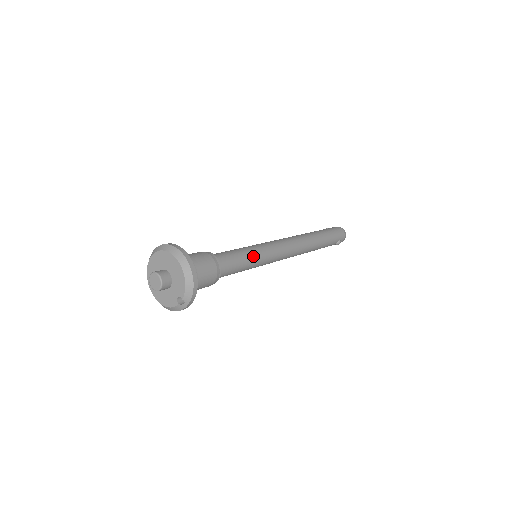
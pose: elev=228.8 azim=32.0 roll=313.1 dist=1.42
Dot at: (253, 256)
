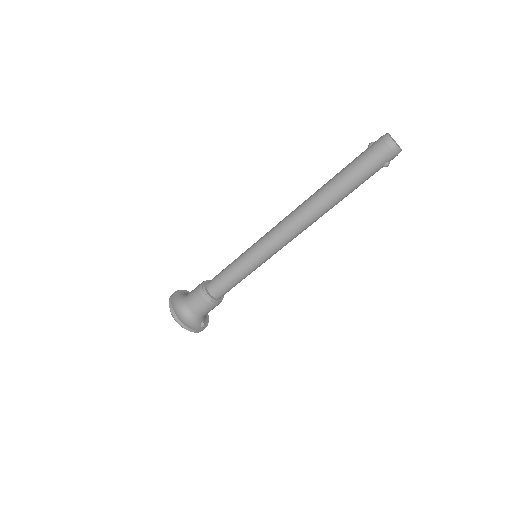
Dot at: (243, 270)
